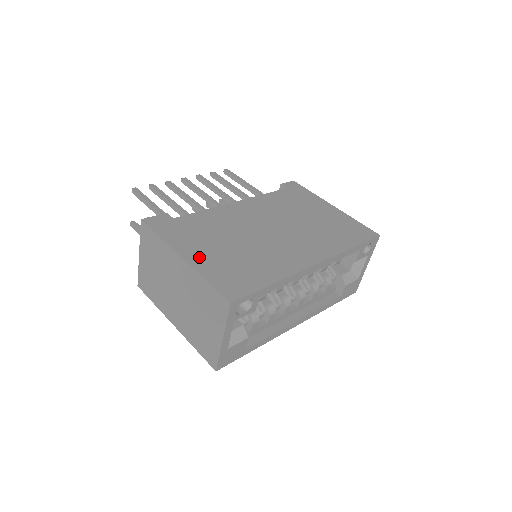
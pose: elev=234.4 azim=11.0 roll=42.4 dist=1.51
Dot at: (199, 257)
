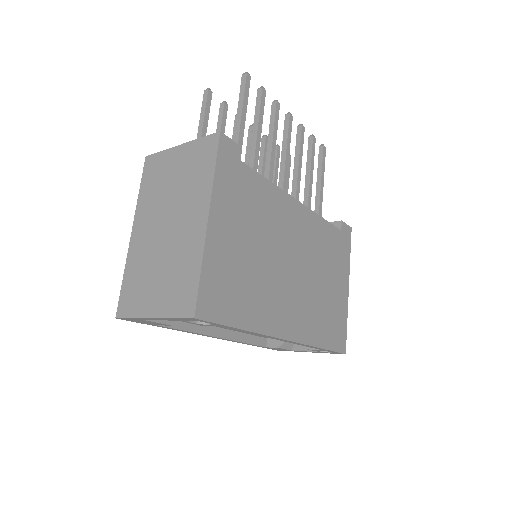
Dot at: (221, 235)
